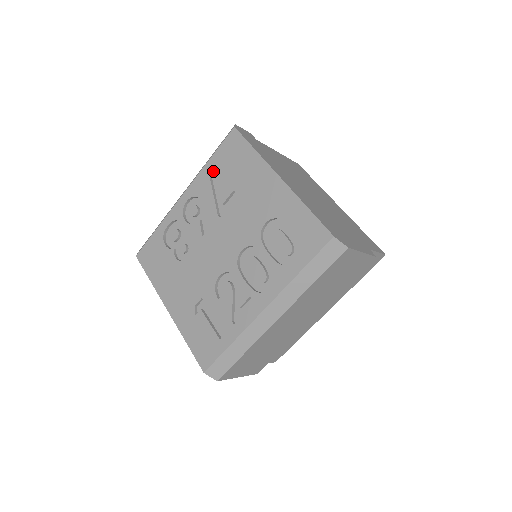
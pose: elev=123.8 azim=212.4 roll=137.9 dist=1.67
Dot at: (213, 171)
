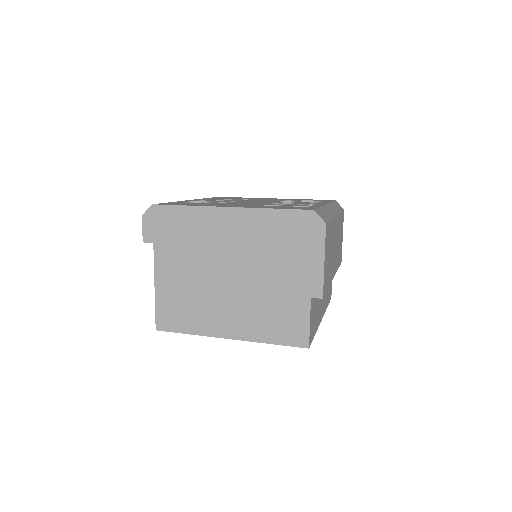
Dot at: occluded
